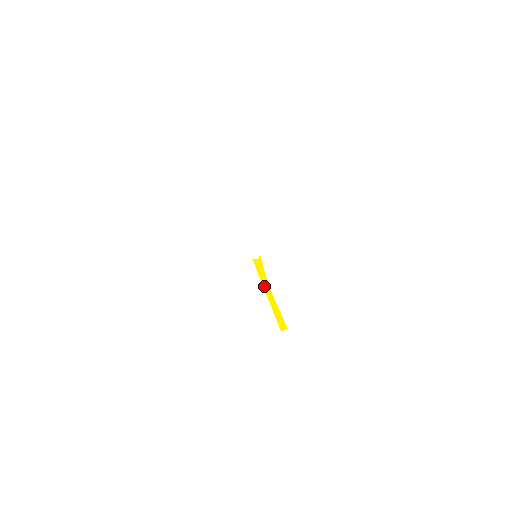
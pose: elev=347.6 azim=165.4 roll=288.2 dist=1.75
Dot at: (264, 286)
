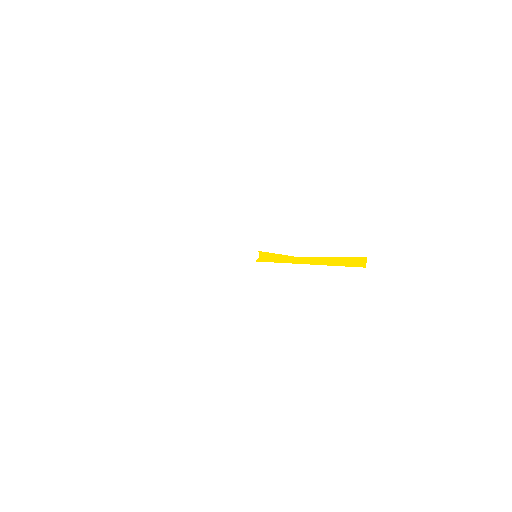
Dot at: (293, 262)
